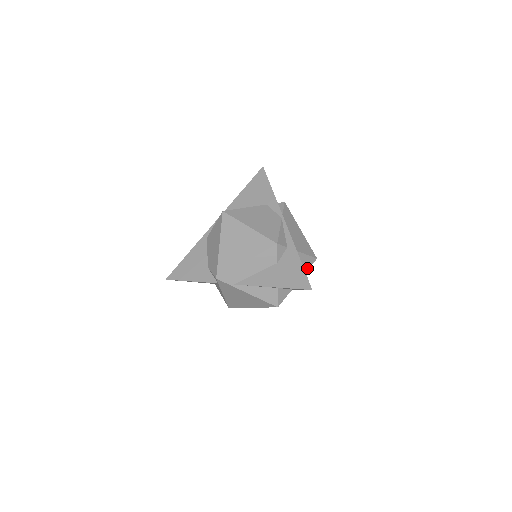
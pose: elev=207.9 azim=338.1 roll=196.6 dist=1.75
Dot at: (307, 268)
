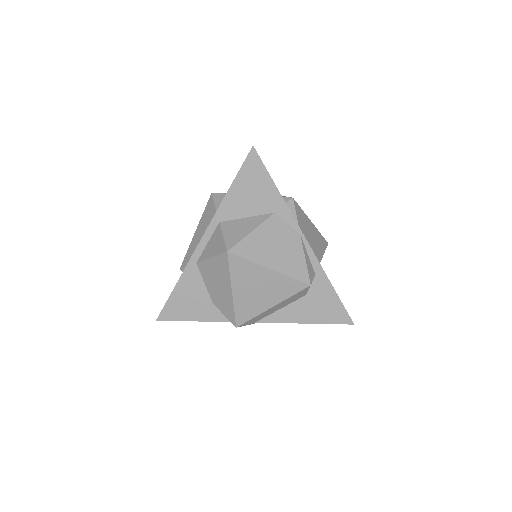
Dot at: occluded
